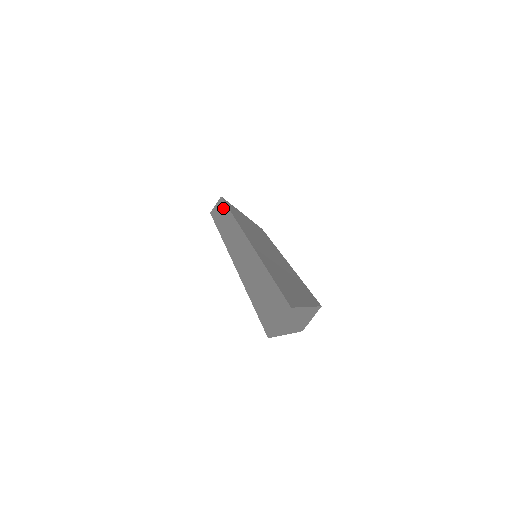
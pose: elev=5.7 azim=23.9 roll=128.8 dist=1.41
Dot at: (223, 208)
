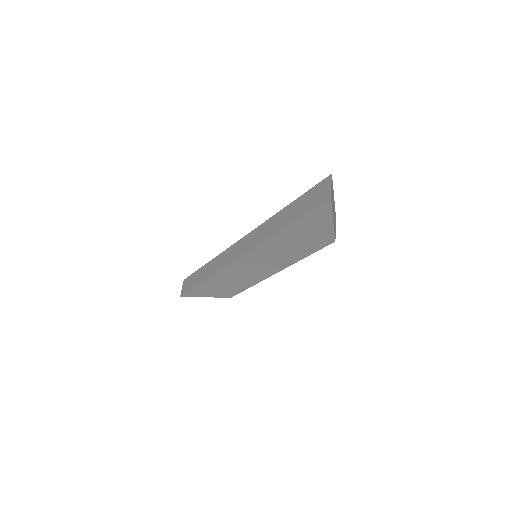
Dot at: (195, 274)
